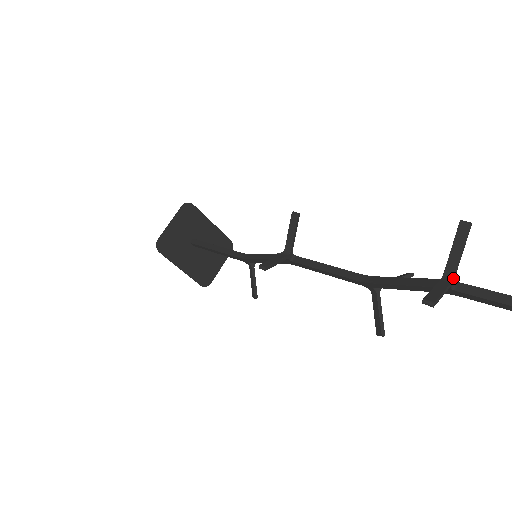
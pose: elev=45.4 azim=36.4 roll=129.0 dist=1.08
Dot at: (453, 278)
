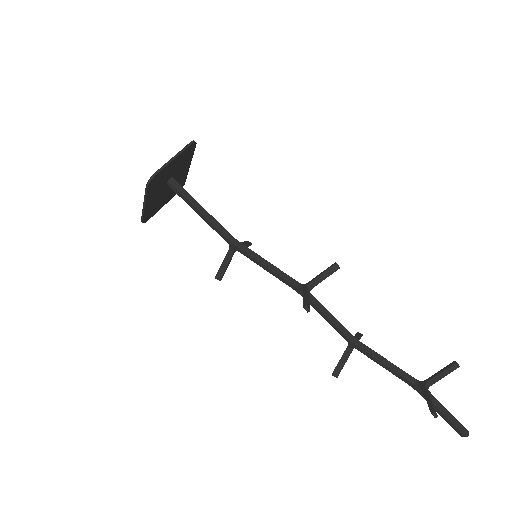
Dot at: occluded
